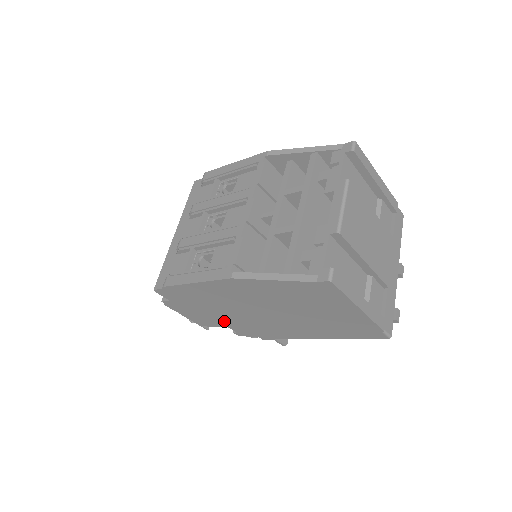
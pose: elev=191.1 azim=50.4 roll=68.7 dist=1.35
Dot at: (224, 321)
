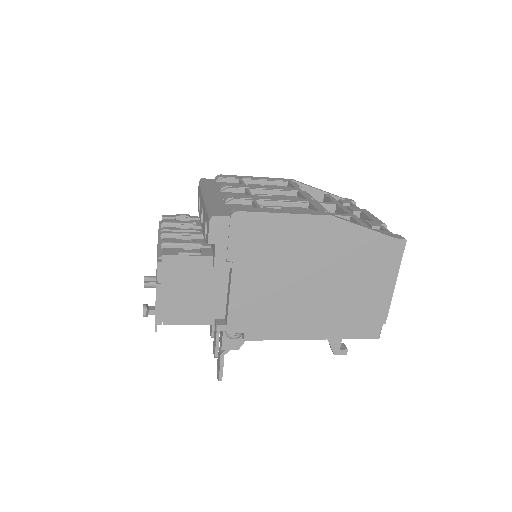
Dot at: (237, 293)
